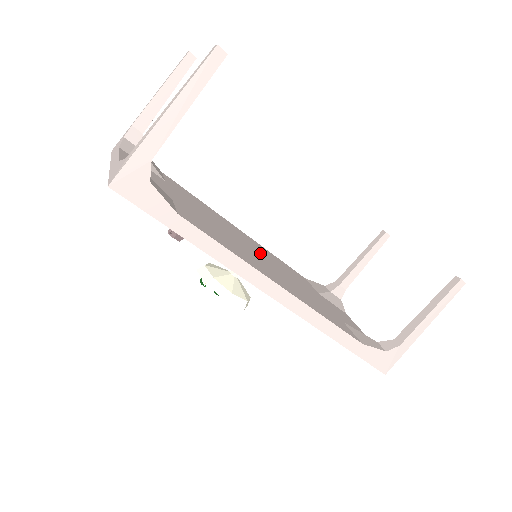
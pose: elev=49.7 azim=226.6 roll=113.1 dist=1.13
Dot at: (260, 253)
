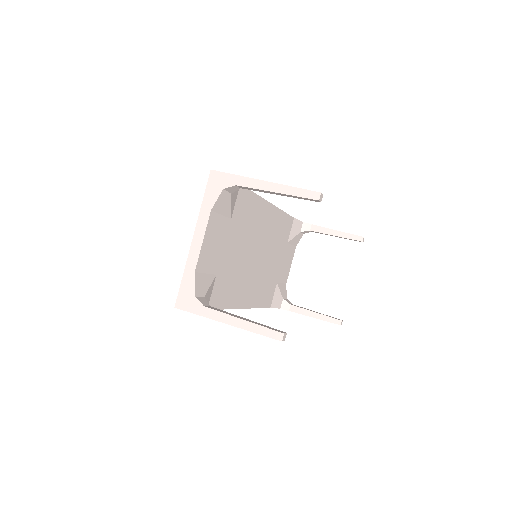
Dot at: (263, 245)
